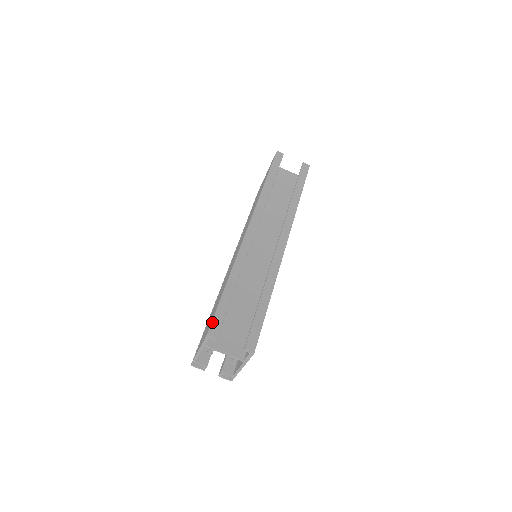
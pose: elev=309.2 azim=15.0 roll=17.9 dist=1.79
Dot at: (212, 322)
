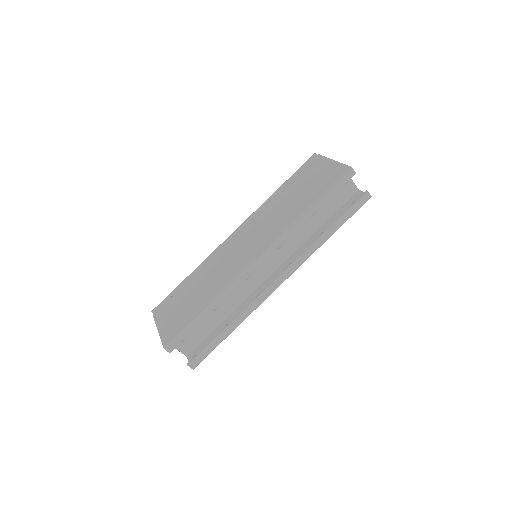
Dot at: (173, 340)
